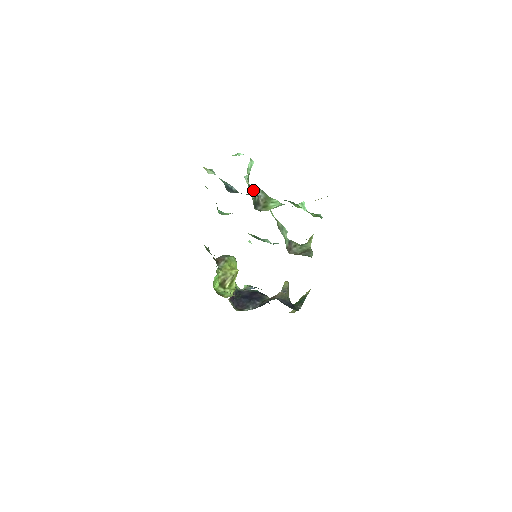
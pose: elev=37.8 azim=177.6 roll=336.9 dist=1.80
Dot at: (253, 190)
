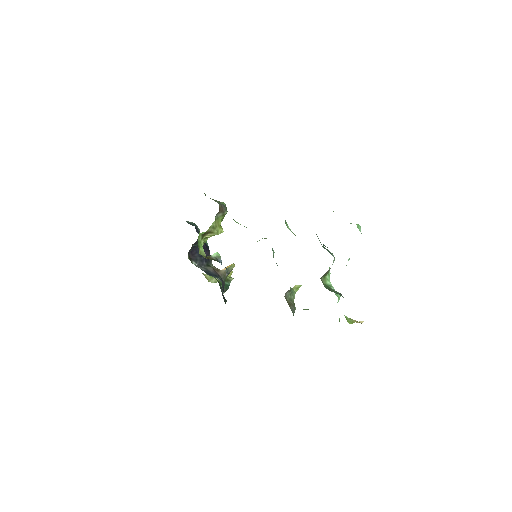
Dot at: occluded
